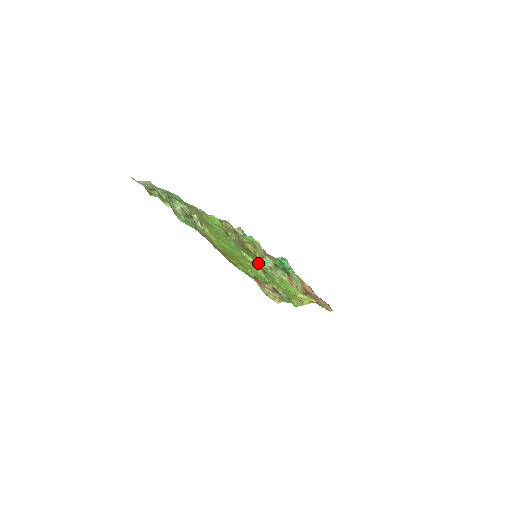
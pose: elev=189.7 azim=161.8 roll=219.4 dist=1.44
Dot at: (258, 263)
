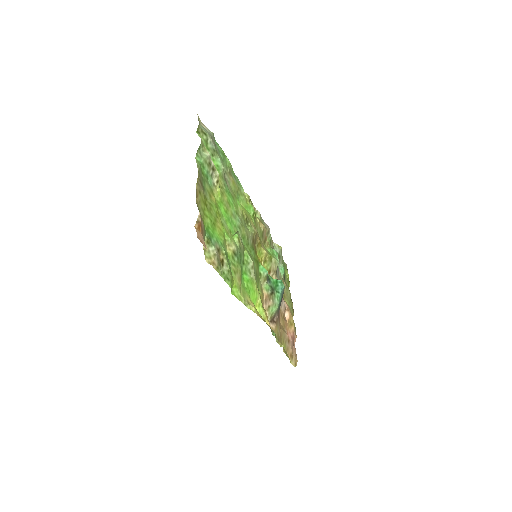
Dot at: (245, 253)
